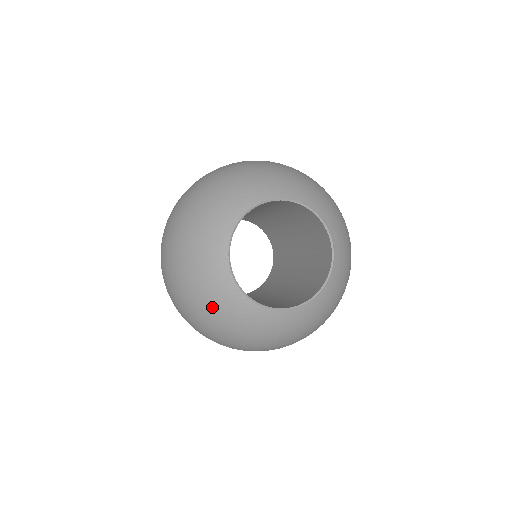
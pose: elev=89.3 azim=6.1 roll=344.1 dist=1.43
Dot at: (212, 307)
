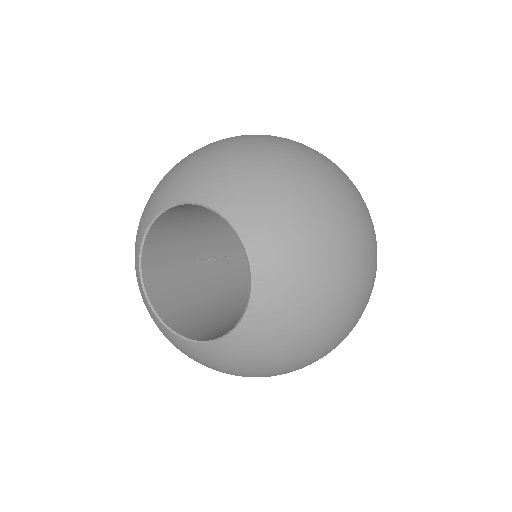
Dot at: occluded
